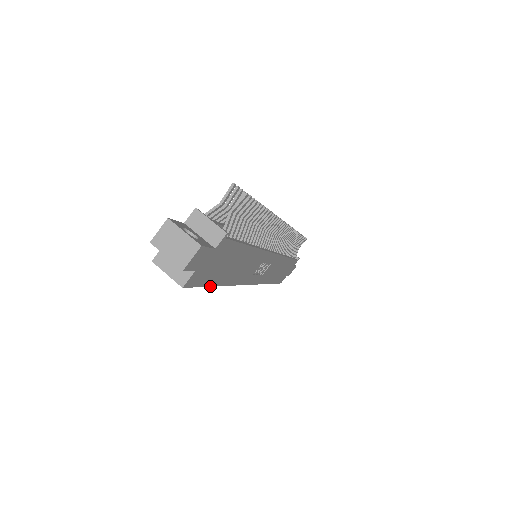
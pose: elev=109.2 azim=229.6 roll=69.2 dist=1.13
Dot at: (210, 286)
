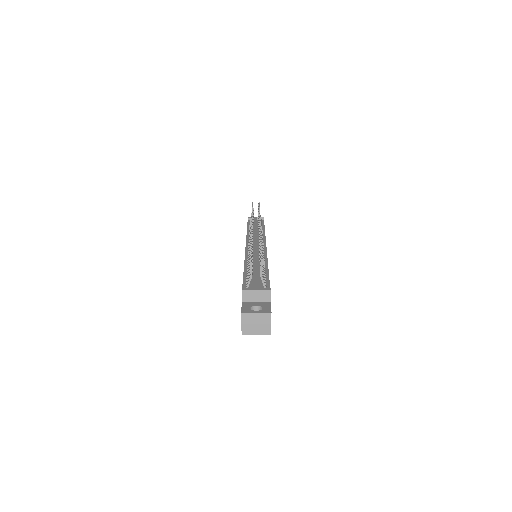
Dot at: occluded
